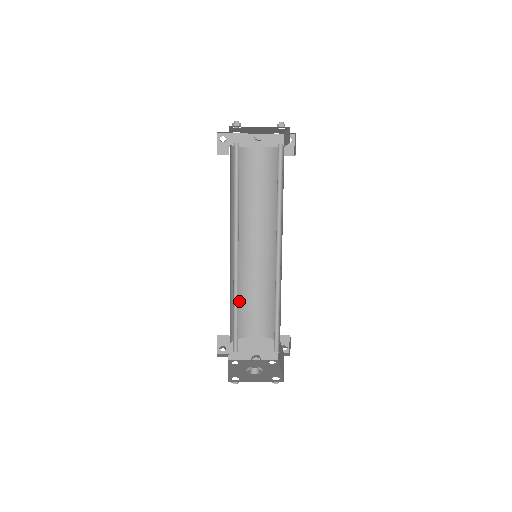
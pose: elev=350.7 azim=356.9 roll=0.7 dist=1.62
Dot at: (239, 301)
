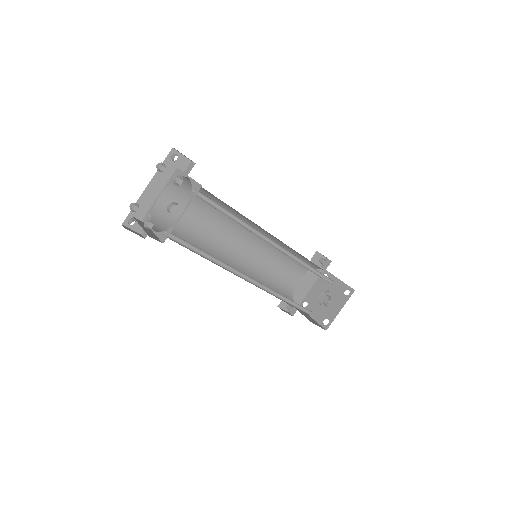
Dot at: (270, 280)
